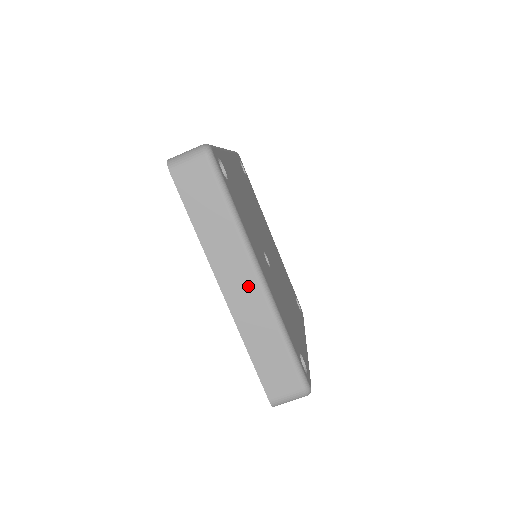
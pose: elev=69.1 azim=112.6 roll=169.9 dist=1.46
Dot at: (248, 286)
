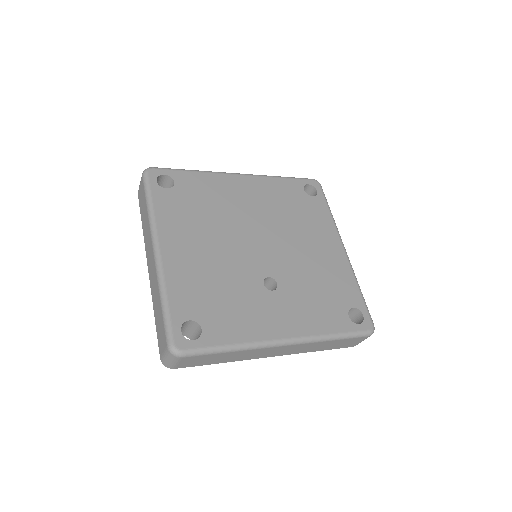
Dot at: (283, 349)
